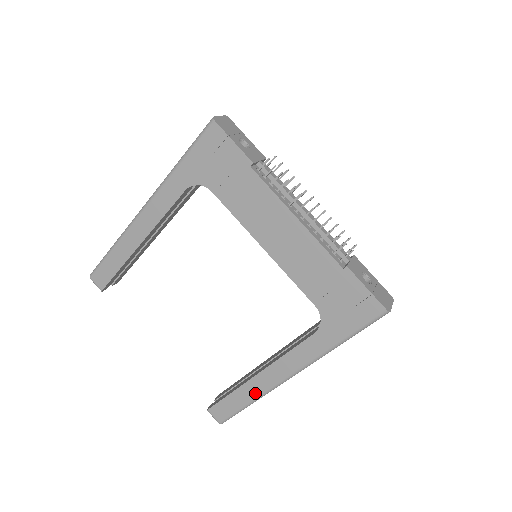
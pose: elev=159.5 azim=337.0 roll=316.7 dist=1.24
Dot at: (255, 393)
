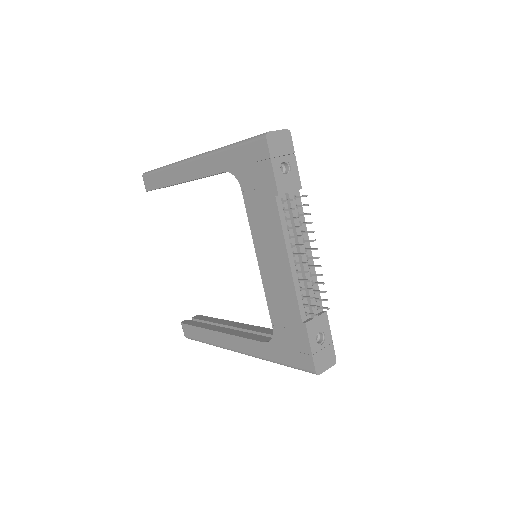
Dot at: (212, 341)
